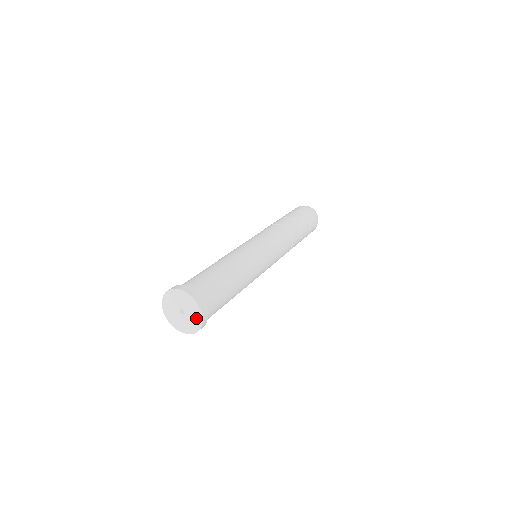
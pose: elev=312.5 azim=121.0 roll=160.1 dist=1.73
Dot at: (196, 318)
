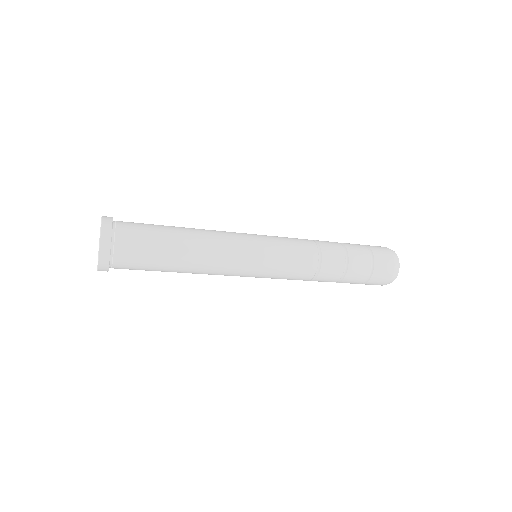
Dot at: occluded
